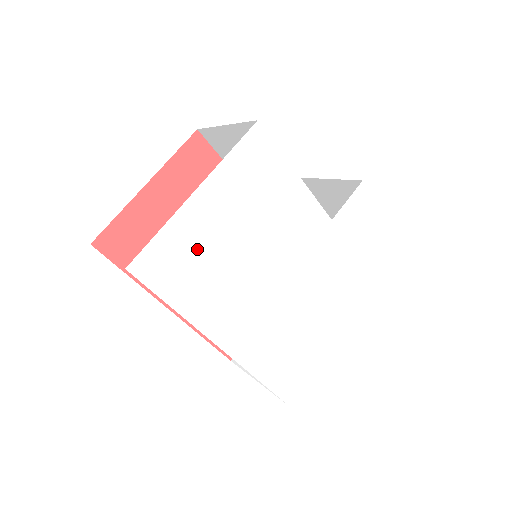
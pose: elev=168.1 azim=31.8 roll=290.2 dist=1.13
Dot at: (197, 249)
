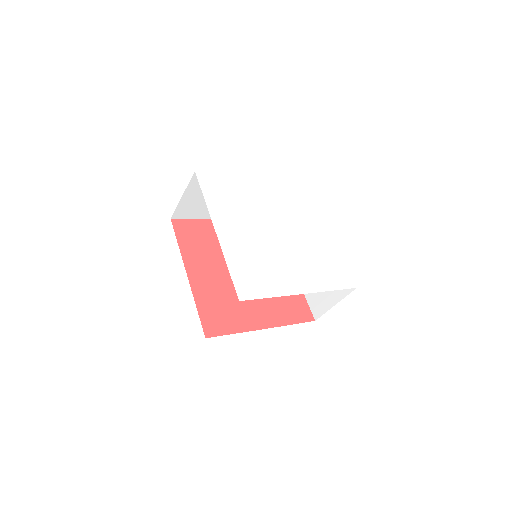
Dot at: (229, 190)
